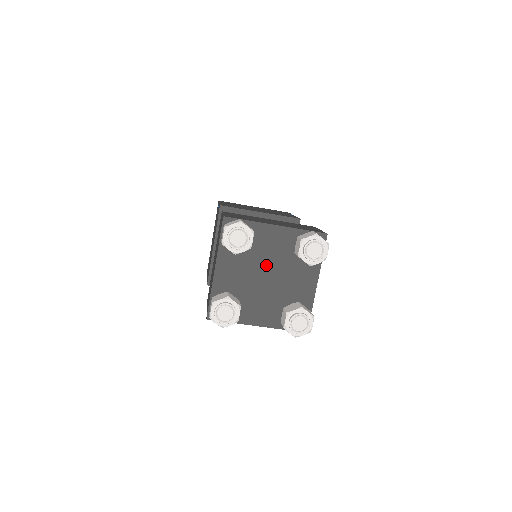
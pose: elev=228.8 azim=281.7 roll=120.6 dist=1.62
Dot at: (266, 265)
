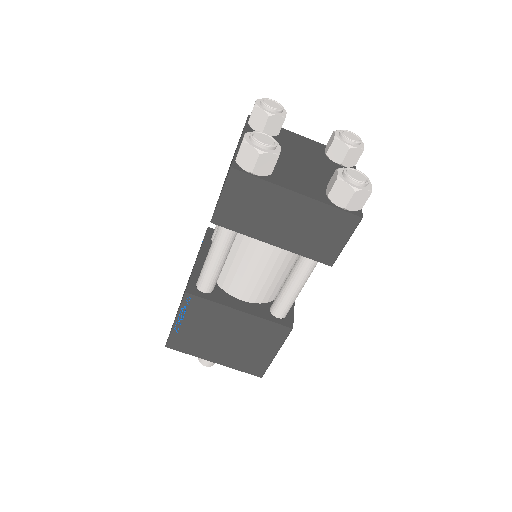
Dot at: (298, 154)
